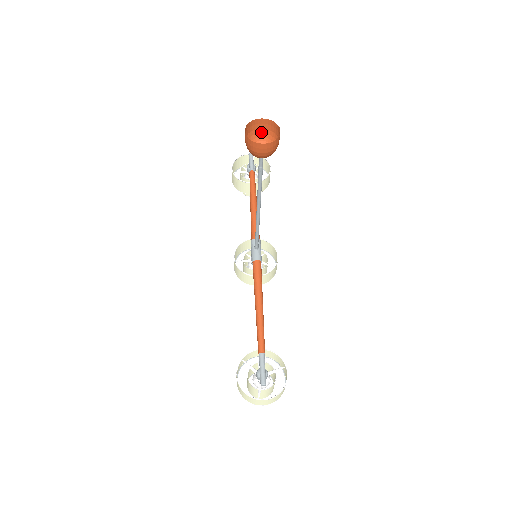
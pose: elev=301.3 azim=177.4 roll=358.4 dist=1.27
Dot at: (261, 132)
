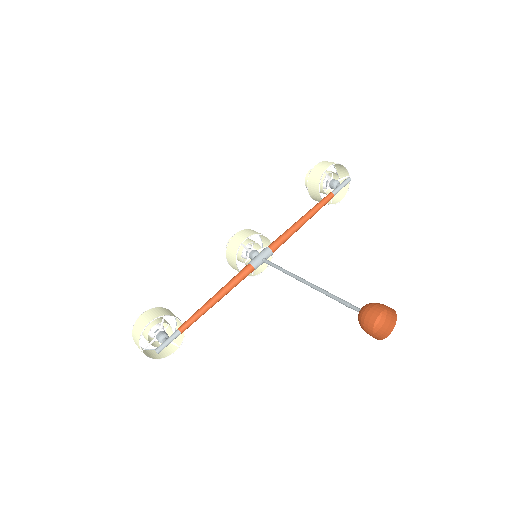
Dot at: occluded
